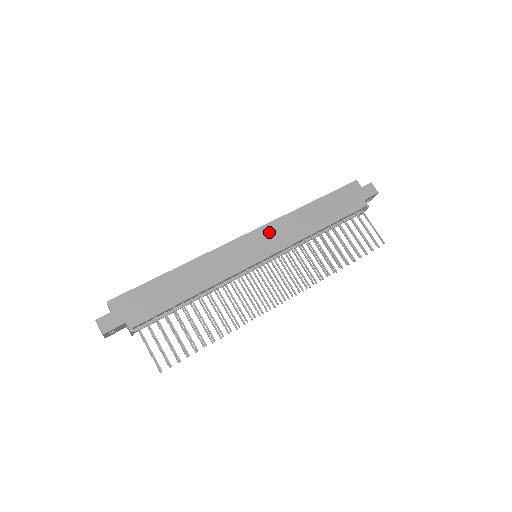
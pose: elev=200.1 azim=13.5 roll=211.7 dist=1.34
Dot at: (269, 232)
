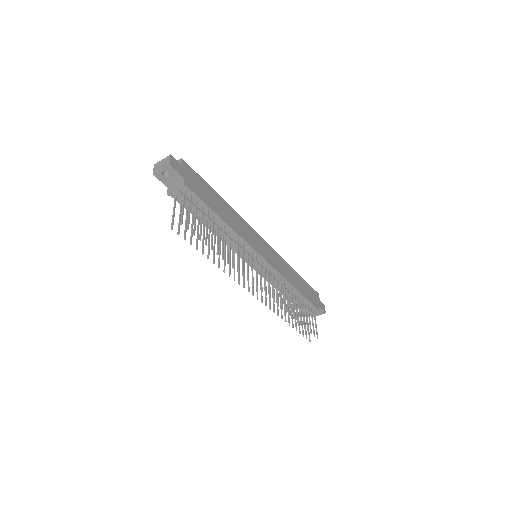
Dot at: (273, 253)
